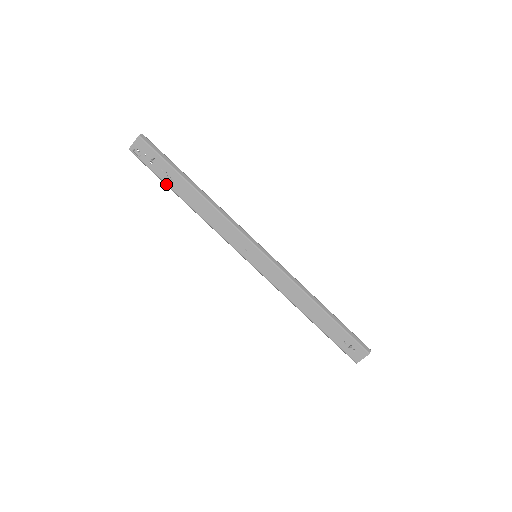
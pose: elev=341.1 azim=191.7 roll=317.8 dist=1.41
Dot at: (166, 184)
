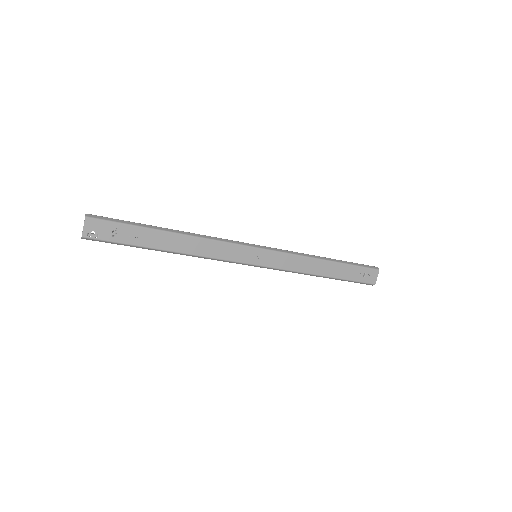
Dot at: (140, 246)
